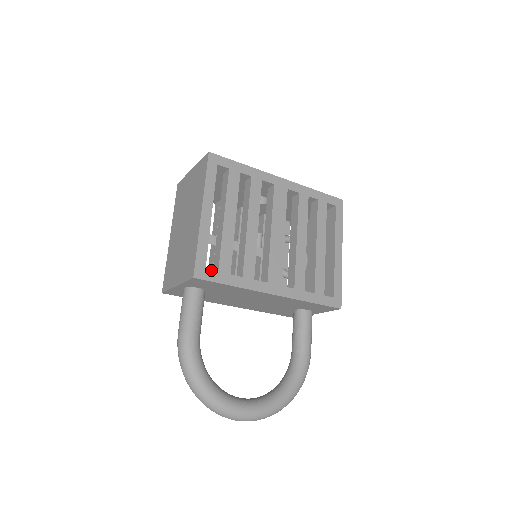
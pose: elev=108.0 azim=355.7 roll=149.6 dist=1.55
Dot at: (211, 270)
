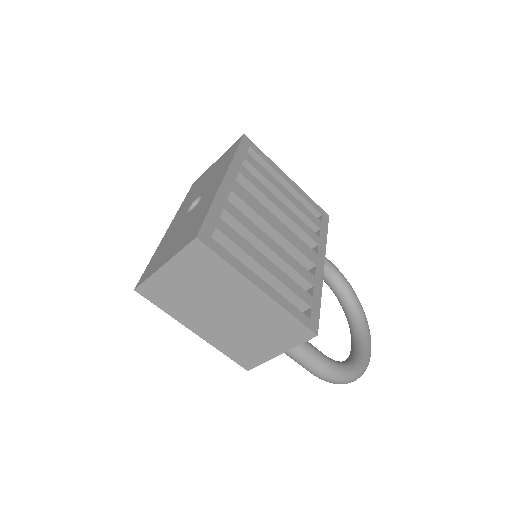
Dot at: (310, 314)
